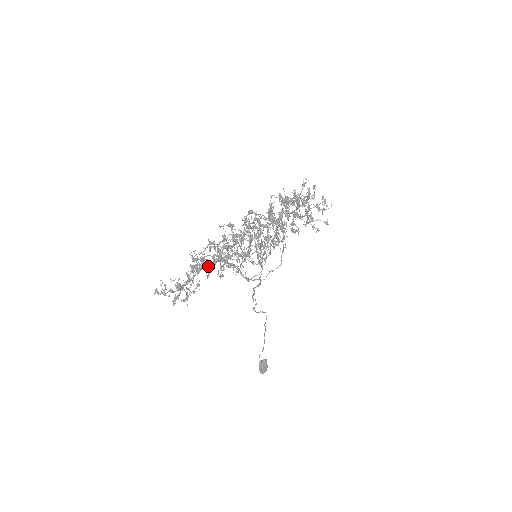
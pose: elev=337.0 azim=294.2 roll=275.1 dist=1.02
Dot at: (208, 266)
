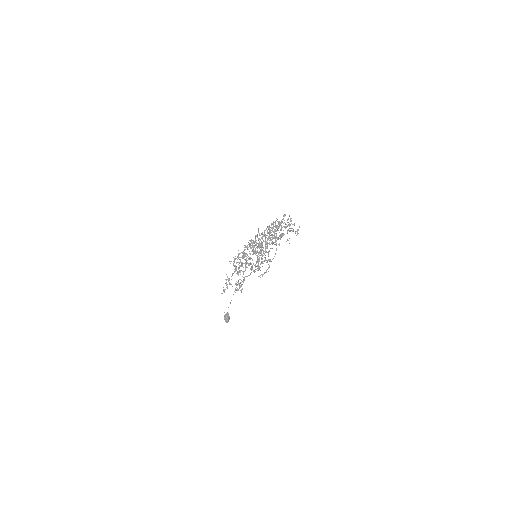
Dot at: occluded
